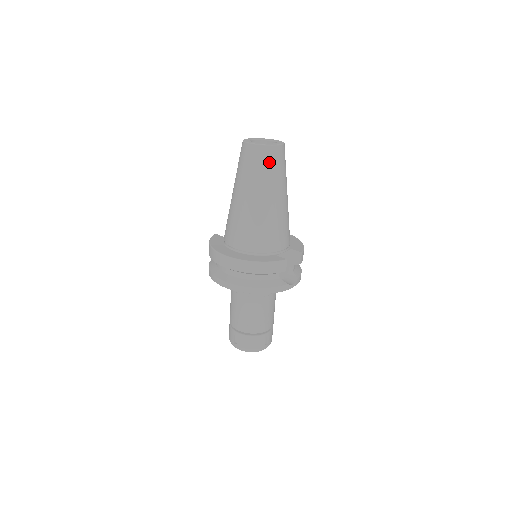
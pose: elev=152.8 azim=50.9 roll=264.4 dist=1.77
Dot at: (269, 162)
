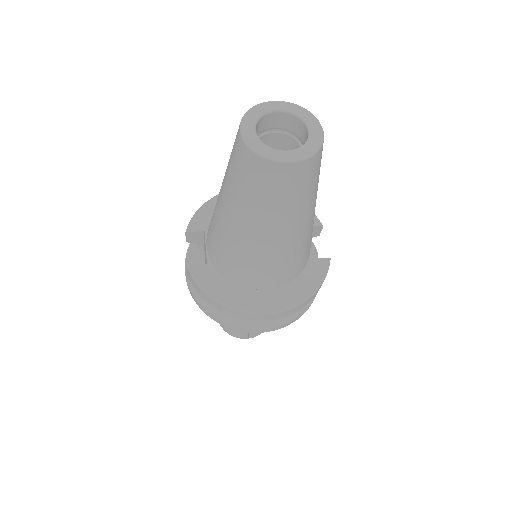
Dot at: (317, 172)
